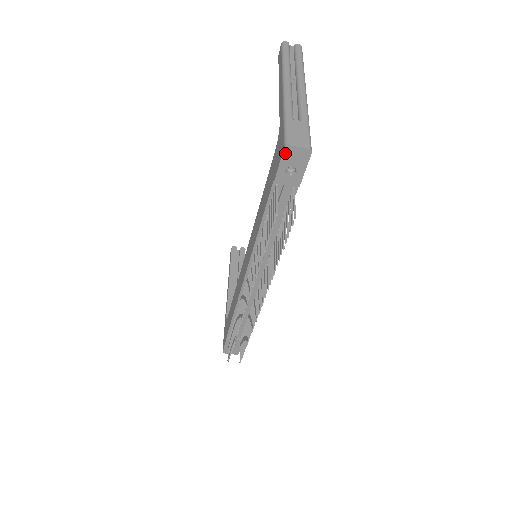
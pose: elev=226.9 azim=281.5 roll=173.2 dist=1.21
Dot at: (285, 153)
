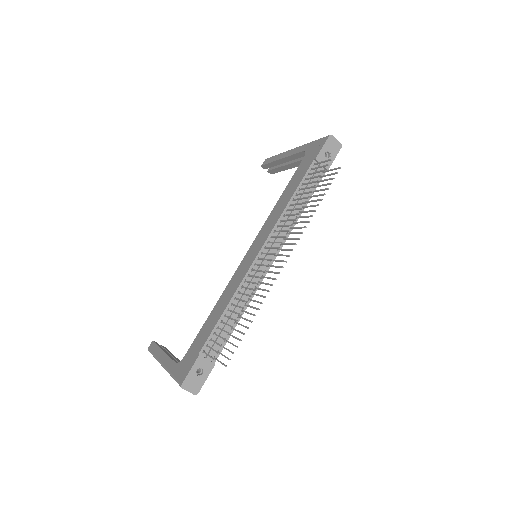
Dot at: (328, 140)
